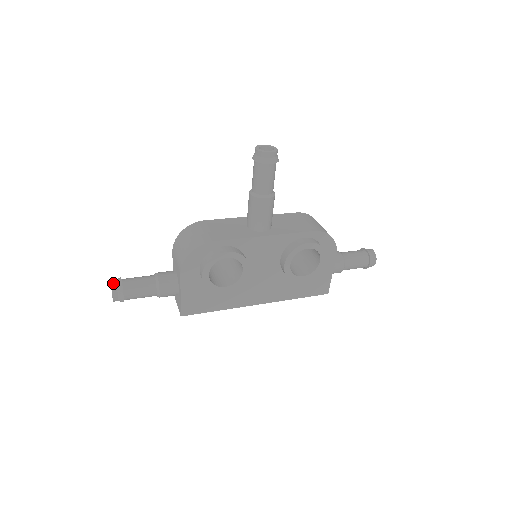
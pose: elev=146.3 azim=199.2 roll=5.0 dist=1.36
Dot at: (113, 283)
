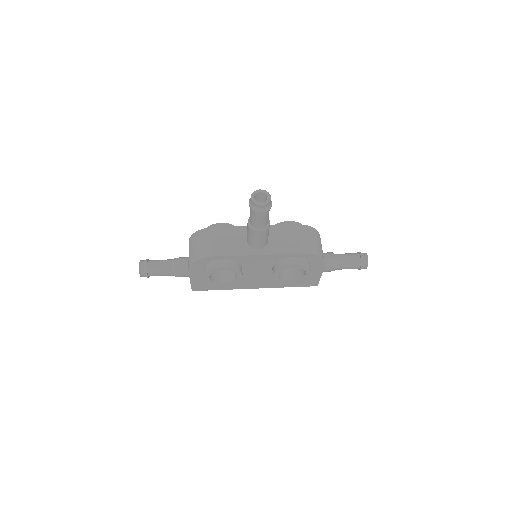
Dot at: (141, 266)
